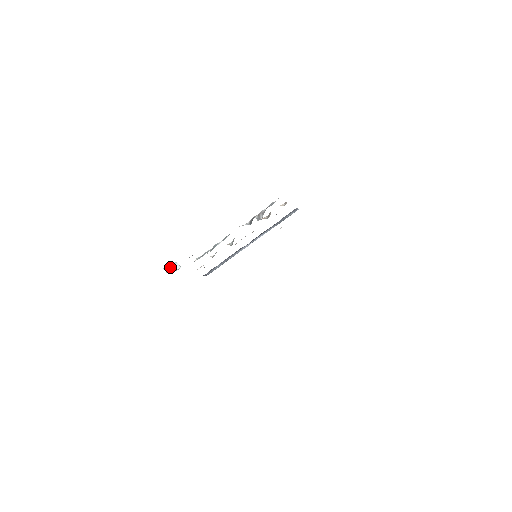
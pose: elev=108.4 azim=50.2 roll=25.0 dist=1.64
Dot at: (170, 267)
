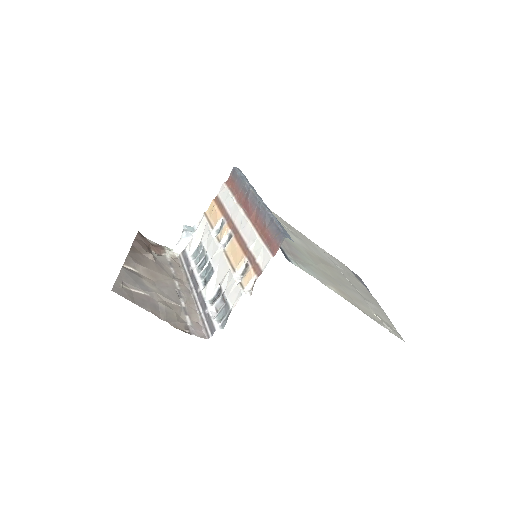
Dot at: (183, 237)
